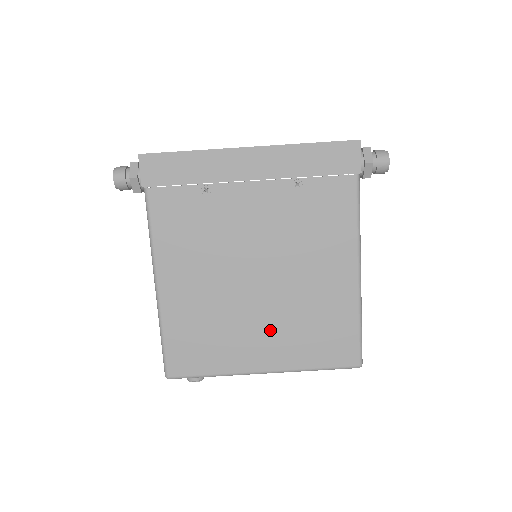
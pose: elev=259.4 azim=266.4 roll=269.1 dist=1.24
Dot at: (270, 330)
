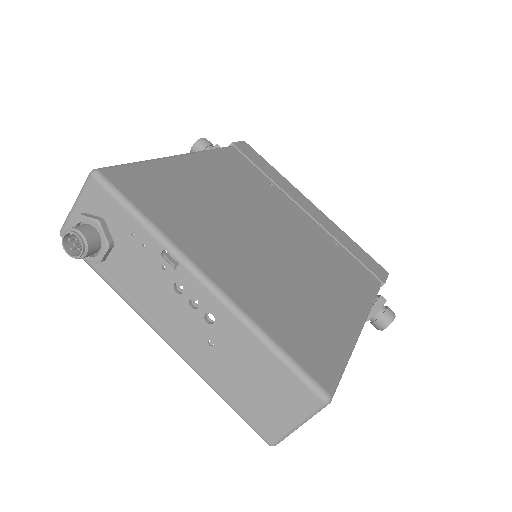
Dot at: (251, 266)
